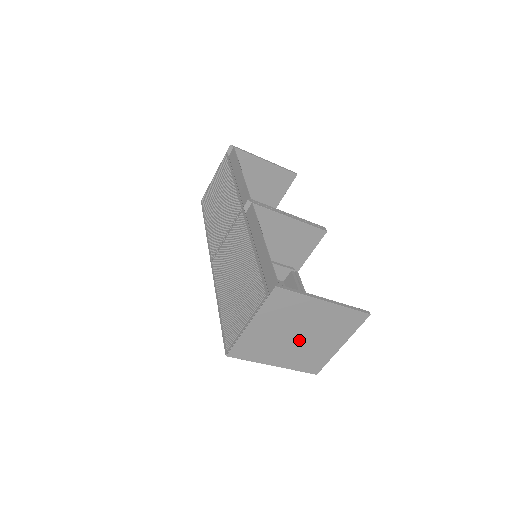
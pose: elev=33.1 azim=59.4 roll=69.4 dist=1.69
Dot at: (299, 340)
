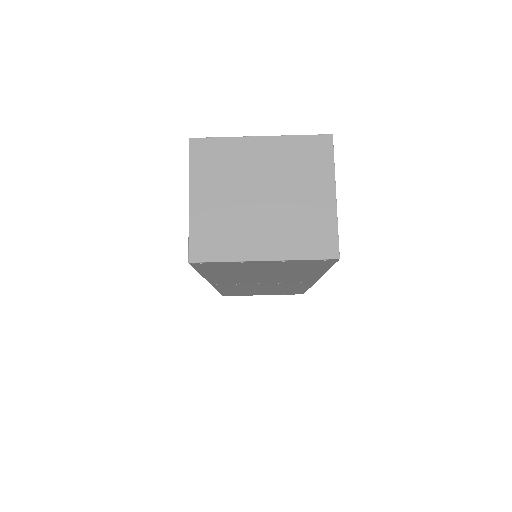
Dot at: (269, 205)
